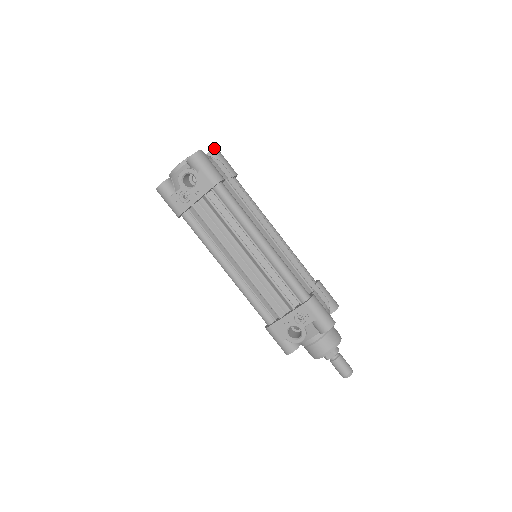
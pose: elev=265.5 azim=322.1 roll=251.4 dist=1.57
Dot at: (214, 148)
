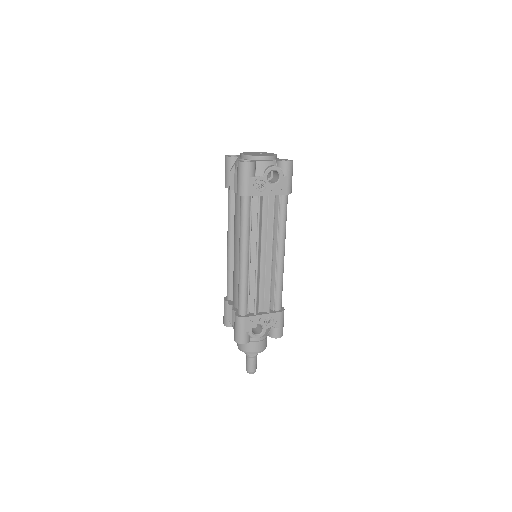
Dot at: occluded
